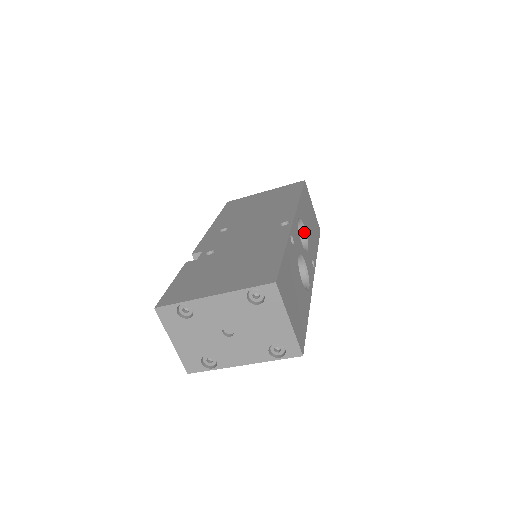
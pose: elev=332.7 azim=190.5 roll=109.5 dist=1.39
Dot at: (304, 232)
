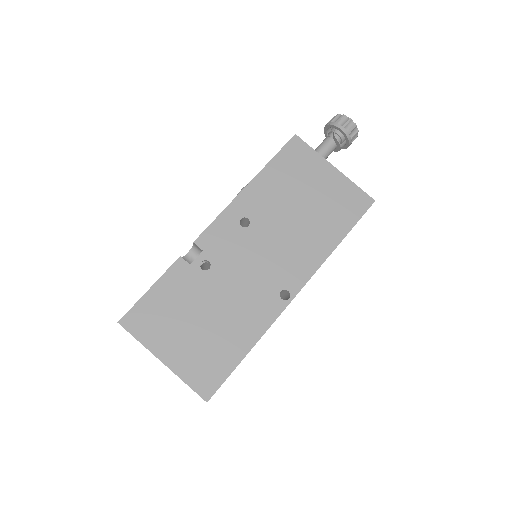
Dot at: occluded
